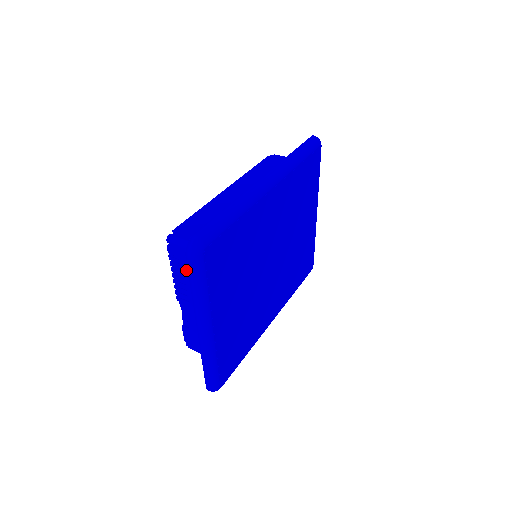
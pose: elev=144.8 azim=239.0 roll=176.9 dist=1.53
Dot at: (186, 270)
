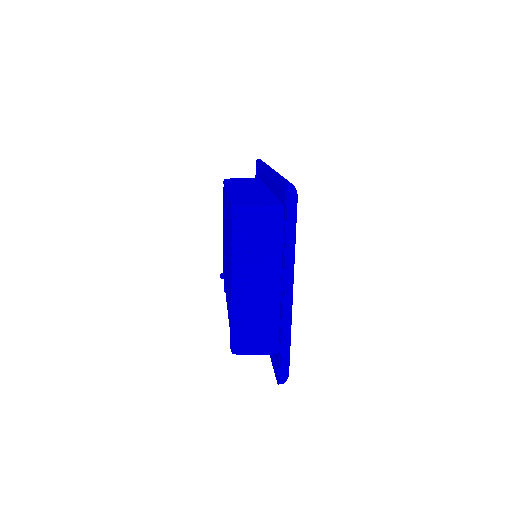
Dot at: (254, 240)
